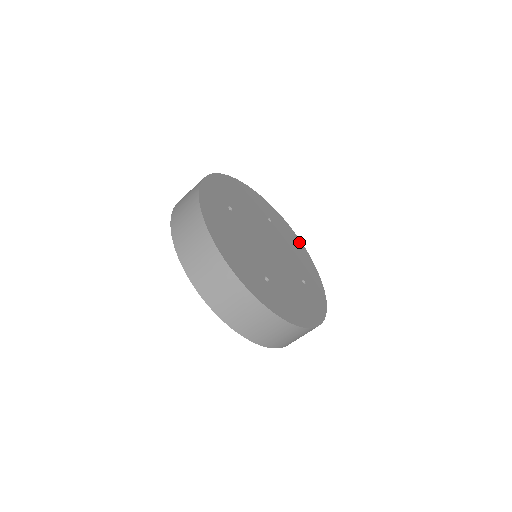
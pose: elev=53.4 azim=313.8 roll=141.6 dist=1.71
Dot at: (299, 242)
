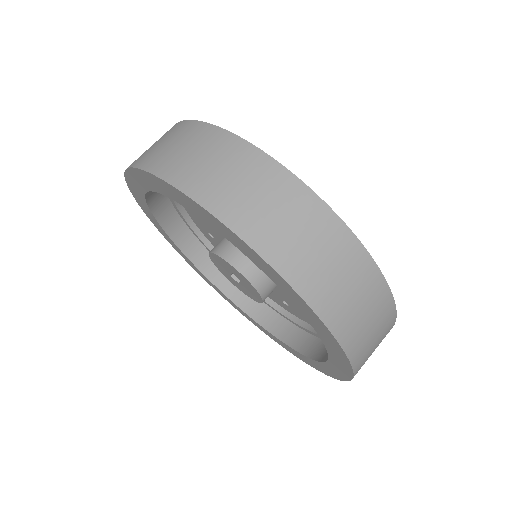
Dot at: occluded
